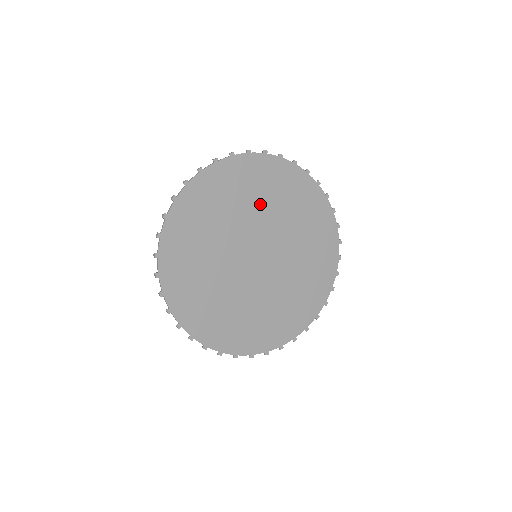
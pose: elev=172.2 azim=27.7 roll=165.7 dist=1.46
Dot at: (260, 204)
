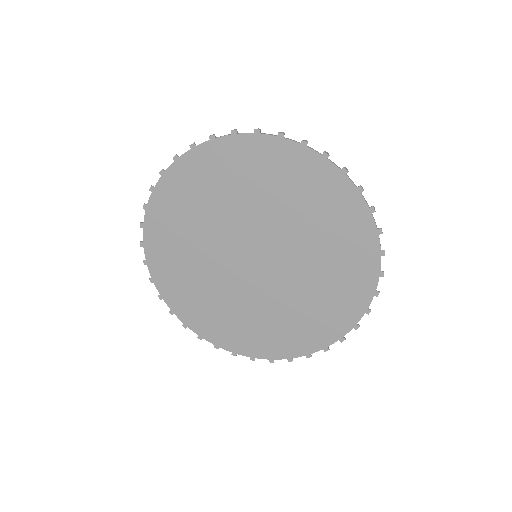
Dot at: (265, 199)
